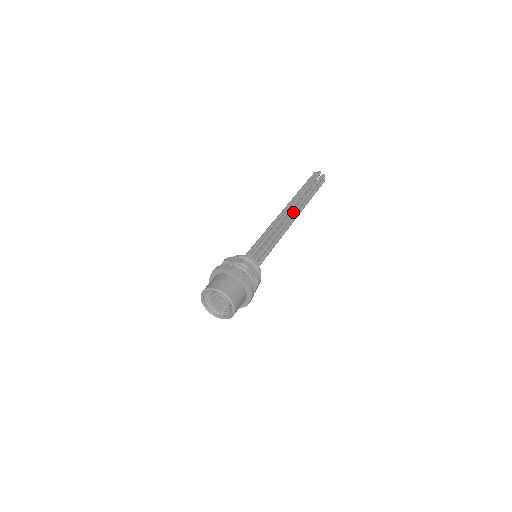
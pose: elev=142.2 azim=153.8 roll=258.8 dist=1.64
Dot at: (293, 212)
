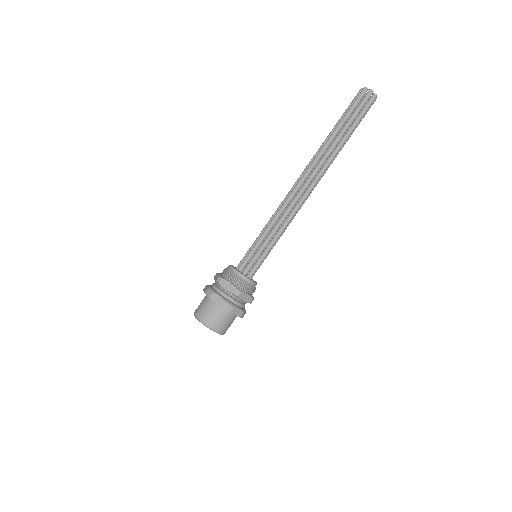
Dot at: occluded
